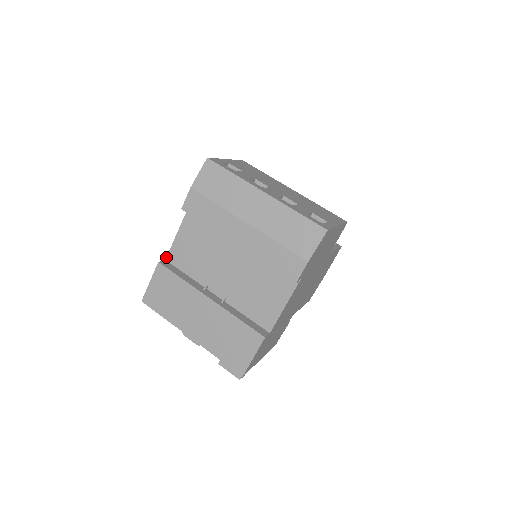
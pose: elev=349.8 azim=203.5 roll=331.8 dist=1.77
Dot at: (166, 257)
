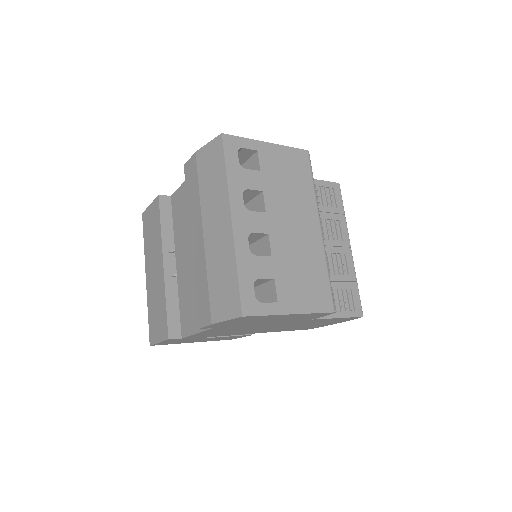
Dot at: (172, 194)
